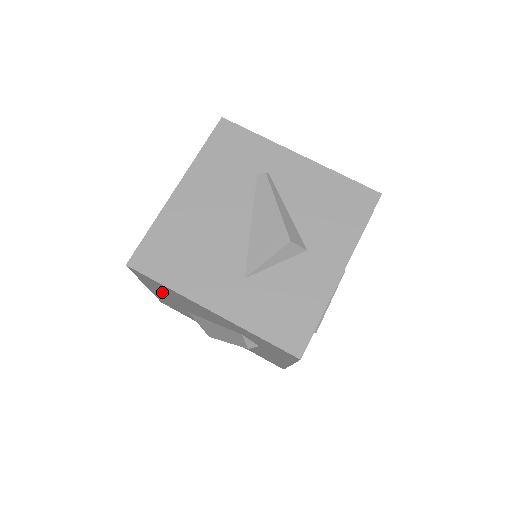
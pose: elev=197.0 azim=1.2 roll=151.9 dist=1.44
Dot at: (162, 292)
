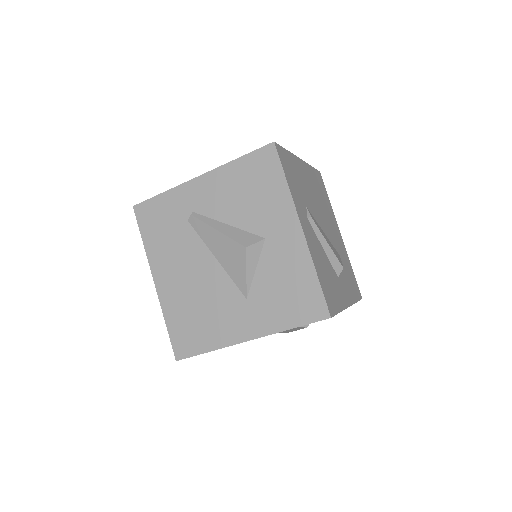
Dot at: occluded
